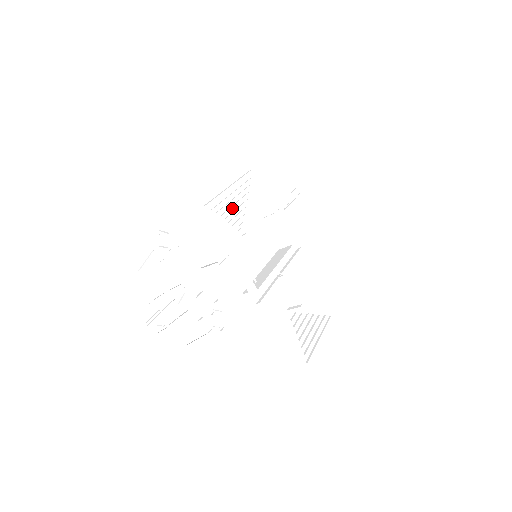
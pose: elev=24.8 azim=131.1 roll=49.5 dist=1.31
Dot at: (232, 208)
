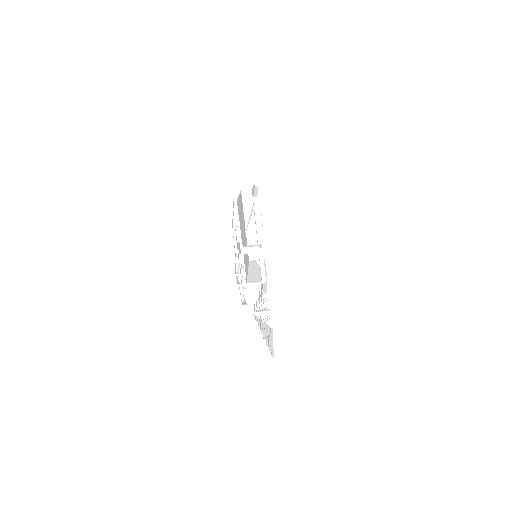
Dot at: (241, 211)
